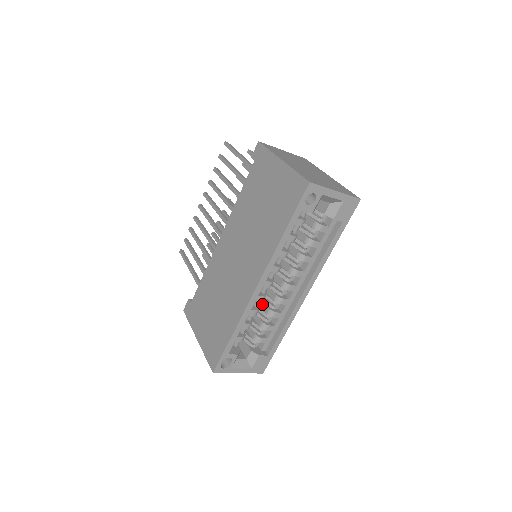
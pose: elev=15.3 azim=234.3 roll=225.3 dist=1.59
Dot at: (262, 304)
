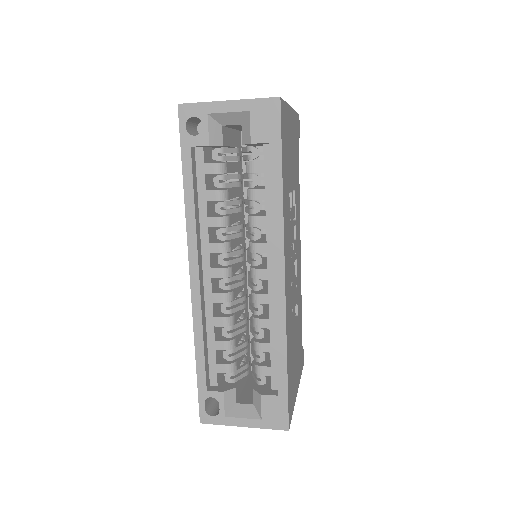
Dot at: occluded
